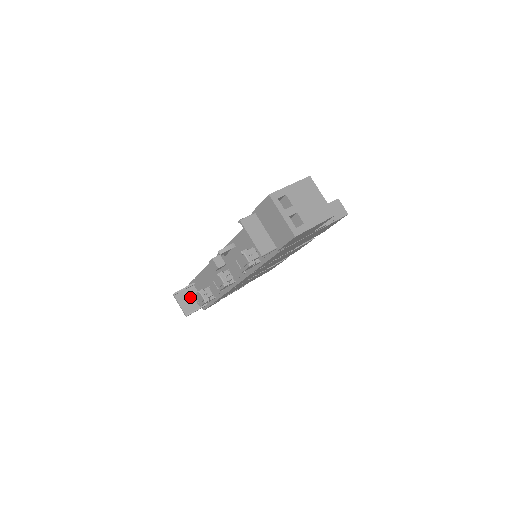
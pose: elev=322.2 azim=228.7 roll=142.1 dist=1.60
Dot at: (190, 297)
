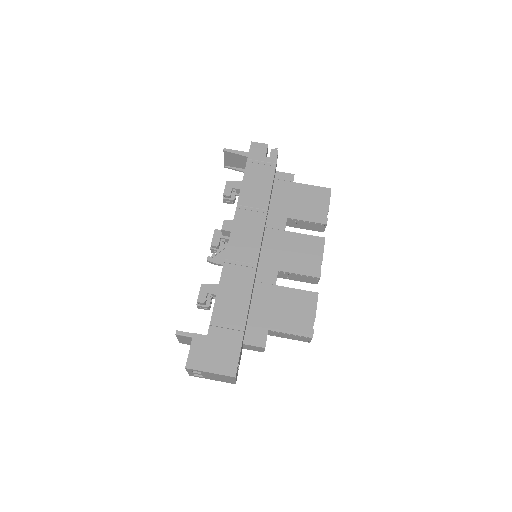
Dot at: (238, 159)
